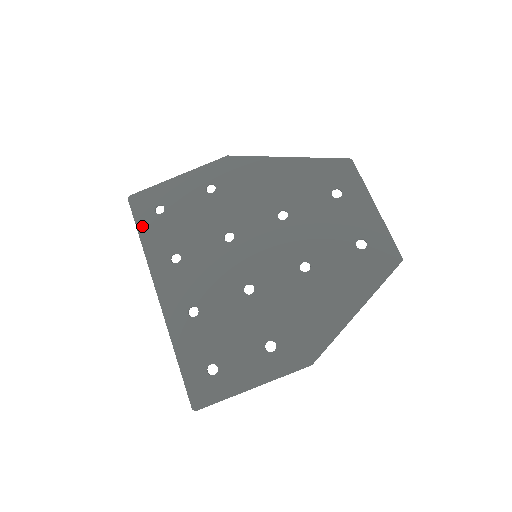
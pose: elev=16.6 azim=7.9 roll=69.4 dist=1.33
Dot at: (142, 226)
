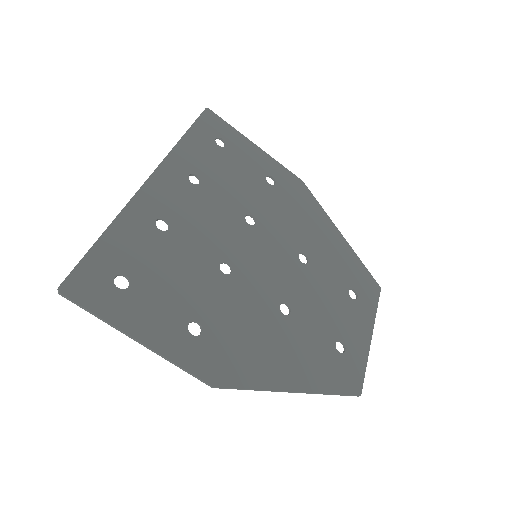
Dot at: (195, 132)
